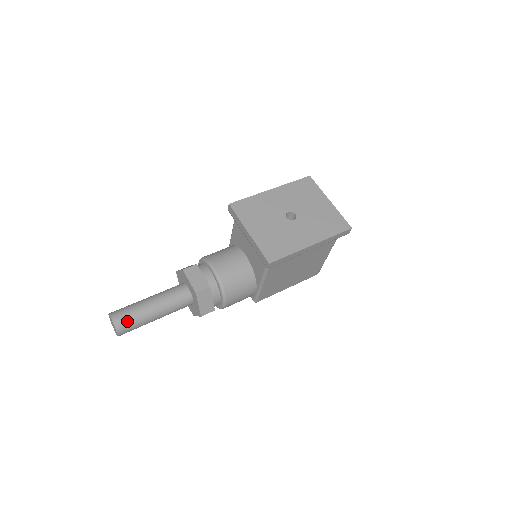
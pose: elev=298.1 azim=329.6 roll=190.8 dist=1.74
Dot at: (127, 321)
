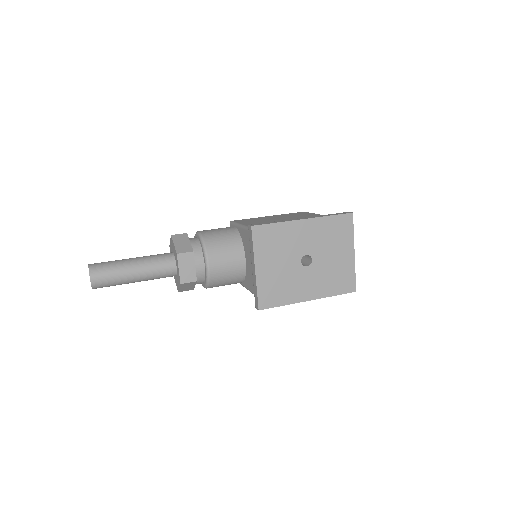
Dot at: (105, 283)
